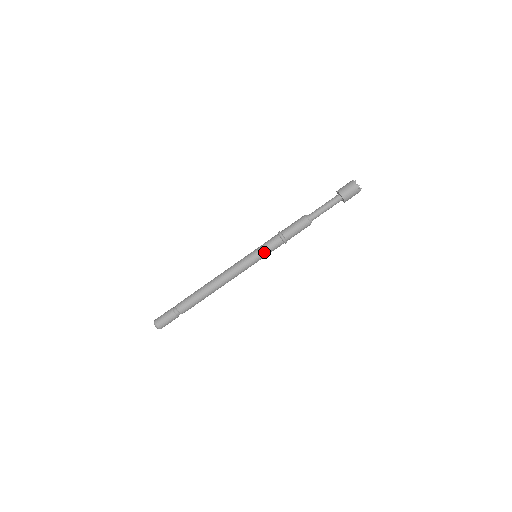
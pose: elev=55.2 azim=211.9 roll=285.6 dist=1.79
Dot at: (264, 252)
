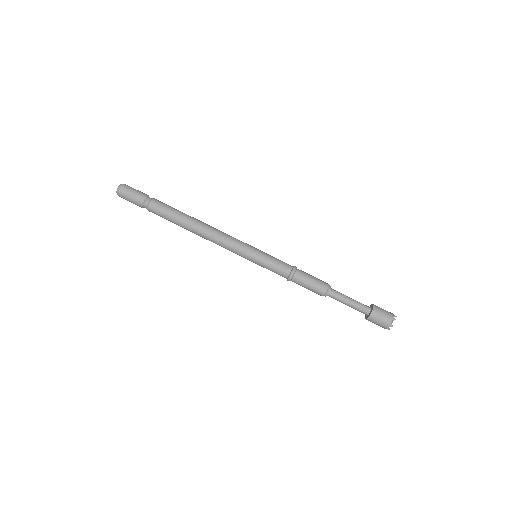
Dot at: (265, 264)
